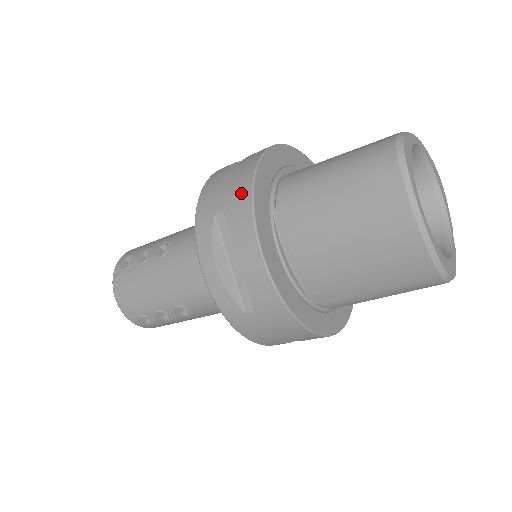
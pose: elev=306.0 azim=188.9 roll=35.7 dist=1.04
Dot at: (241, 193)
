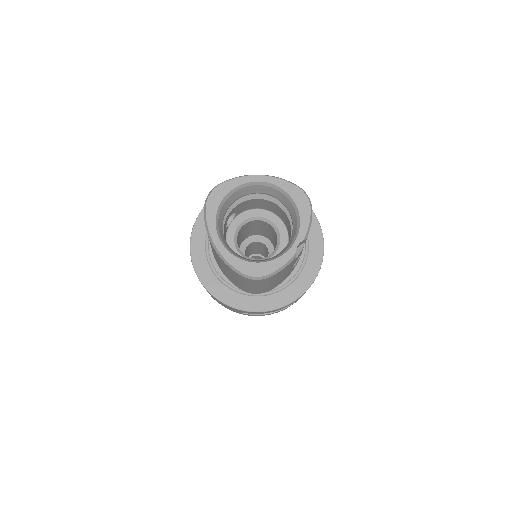
Dot at: occluded
